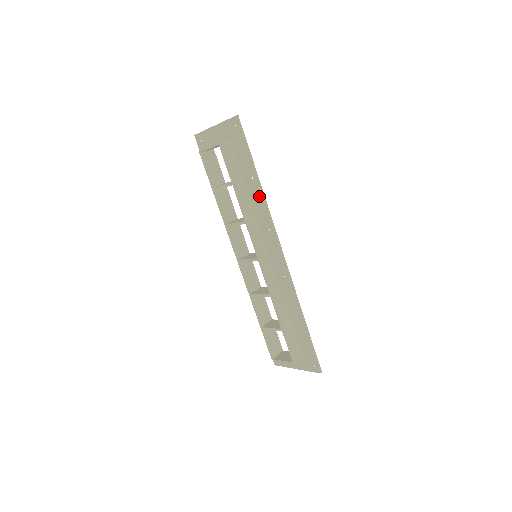
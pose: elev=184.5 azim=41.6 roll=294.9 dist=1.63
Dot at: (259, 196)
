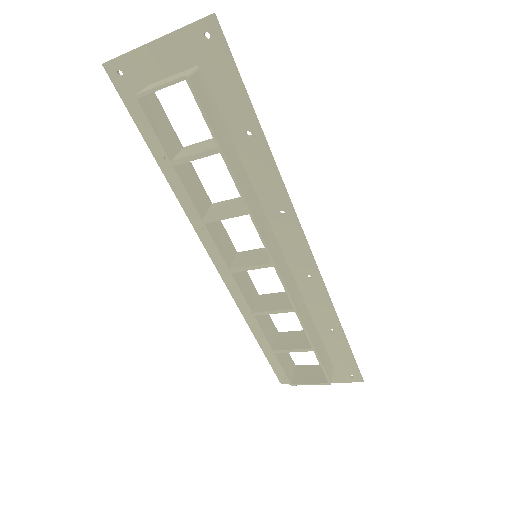
Dot at: (264, 163)
